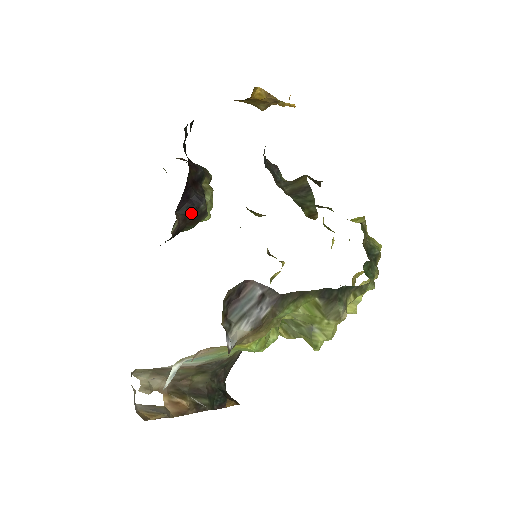
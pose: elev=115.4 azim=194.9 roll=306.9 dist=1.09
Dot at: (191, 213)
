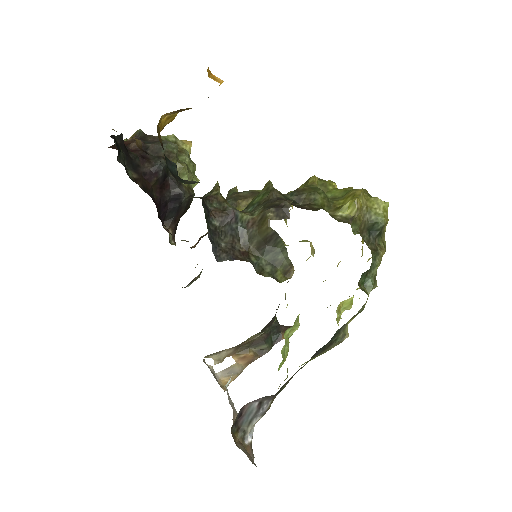
Dot at: (178, 212)
